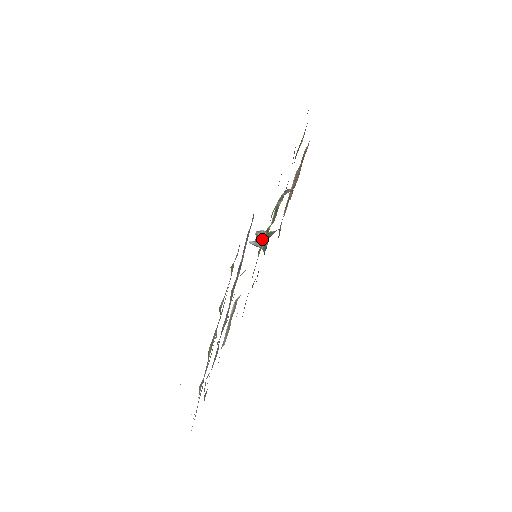
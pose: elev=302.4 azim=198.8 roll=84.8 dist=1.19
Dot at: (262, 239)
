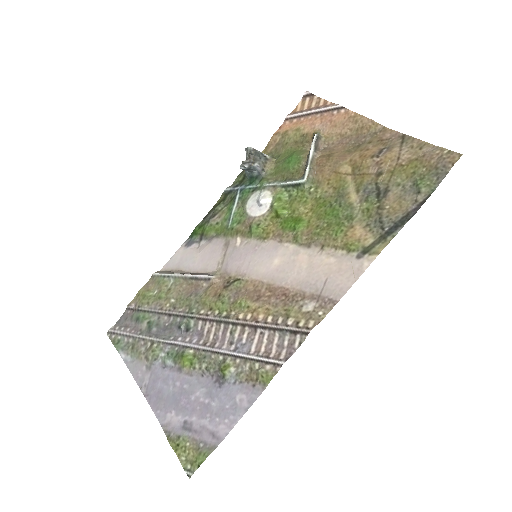
Dot at: (262, 202)
